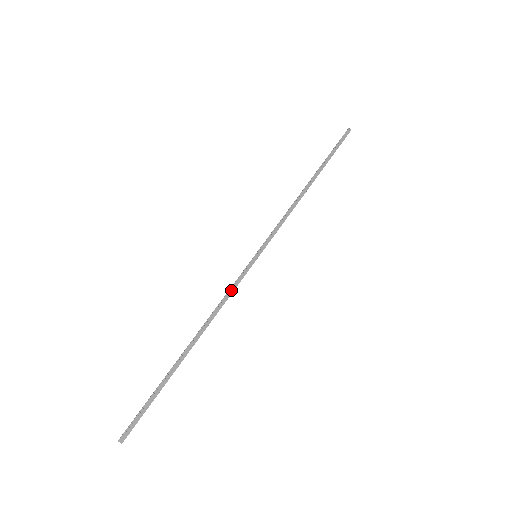
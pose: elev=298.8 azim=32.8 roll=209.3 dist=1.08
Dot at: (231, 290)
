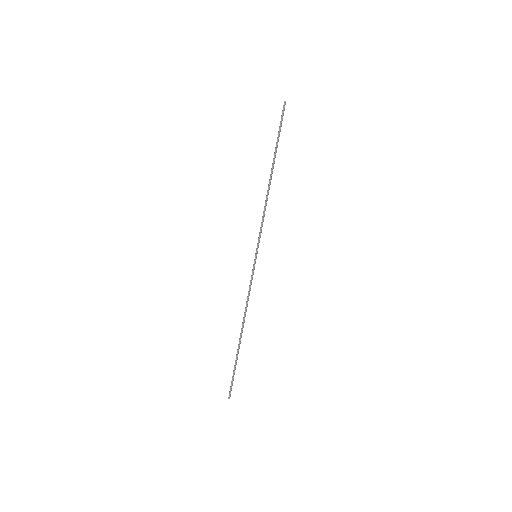
Dot at: (250, 288)
